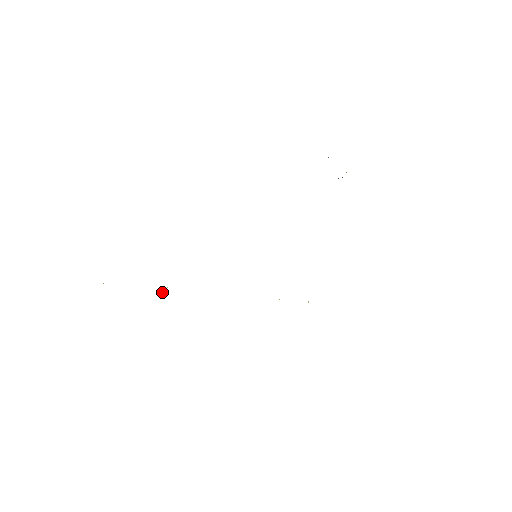
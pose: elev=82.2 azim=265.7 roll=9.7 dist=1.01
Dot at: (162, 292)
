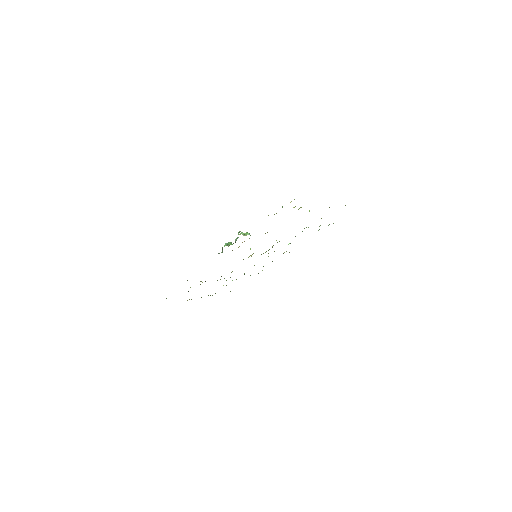
Dot at: occluded
